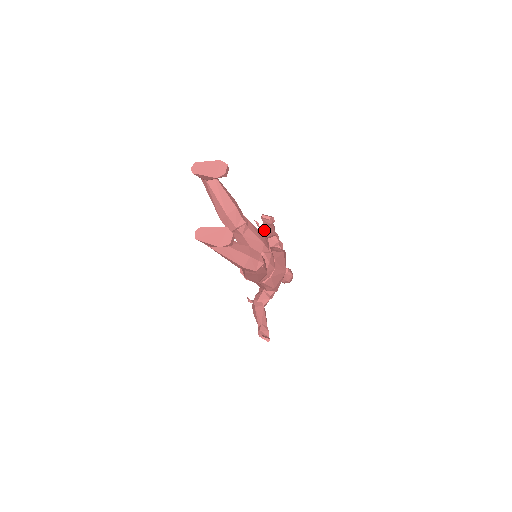
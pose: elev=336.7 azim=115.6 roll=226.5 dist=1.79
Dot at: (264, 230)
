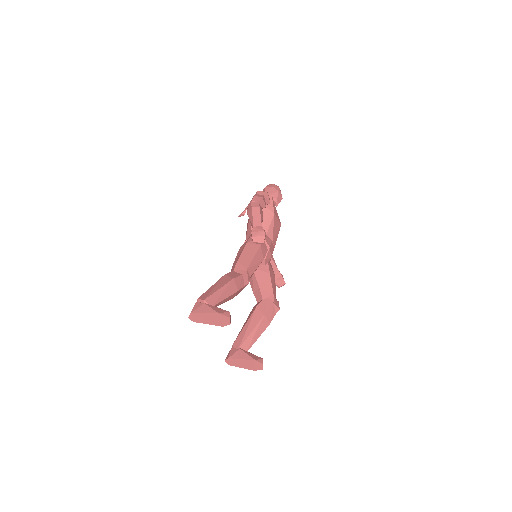
Dot at: occluded
